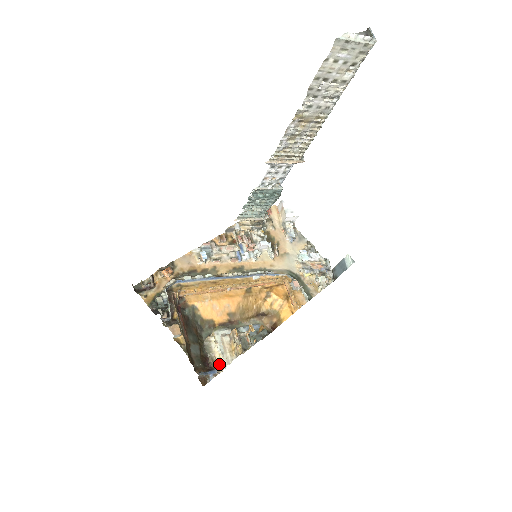
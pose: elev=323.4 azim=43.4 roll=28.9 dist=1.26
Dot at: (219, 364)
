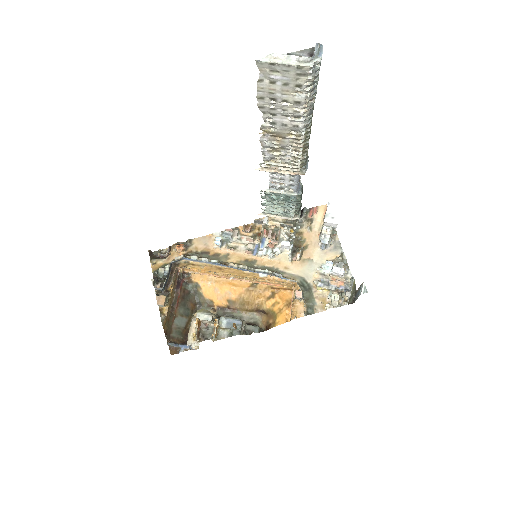
Dot at: occluded
